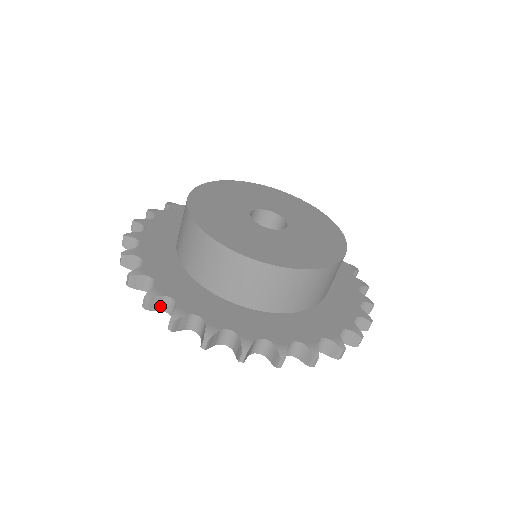
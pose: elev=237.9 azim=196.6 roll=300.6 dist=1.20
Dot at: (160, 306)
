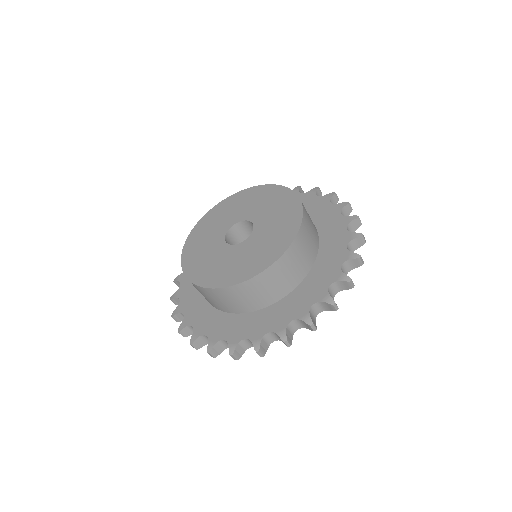
Dot at: occluded
